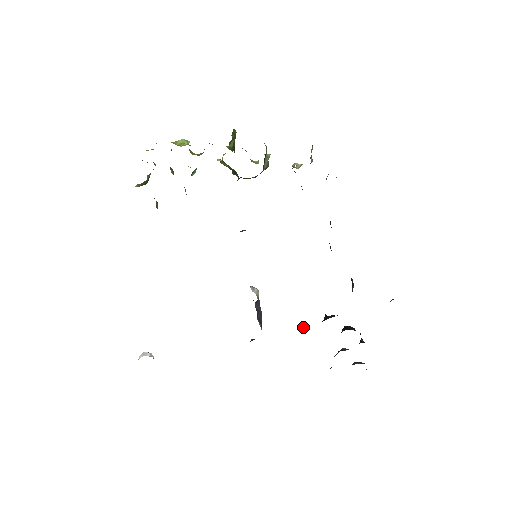
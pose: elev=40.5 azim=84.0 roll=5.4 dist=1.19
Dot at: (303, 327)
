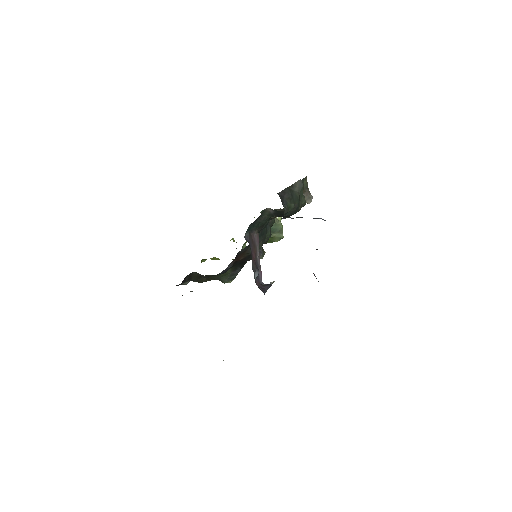
Dot at: occluded
